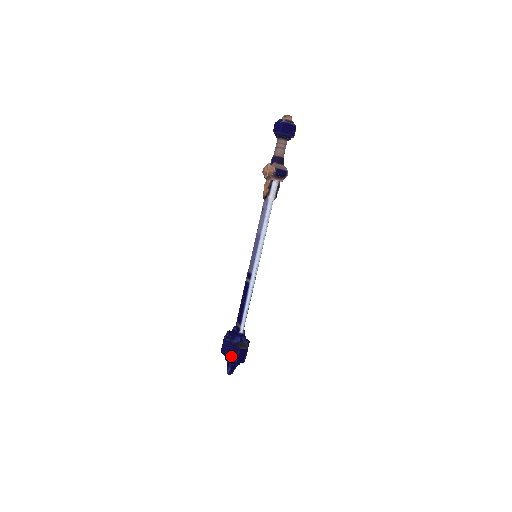
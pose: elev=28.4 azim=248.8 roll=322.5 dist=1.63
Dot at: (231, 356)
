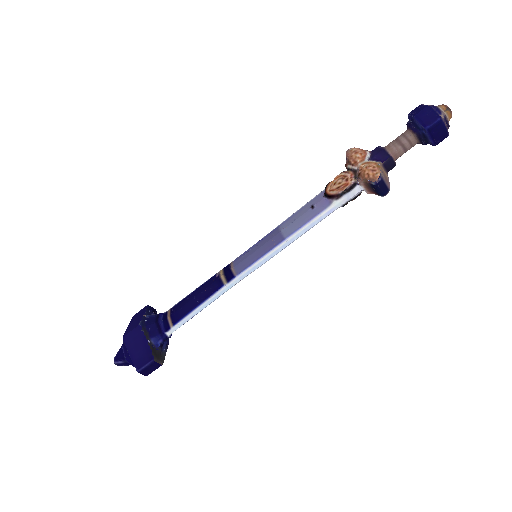
Dot at: (135, 358)
